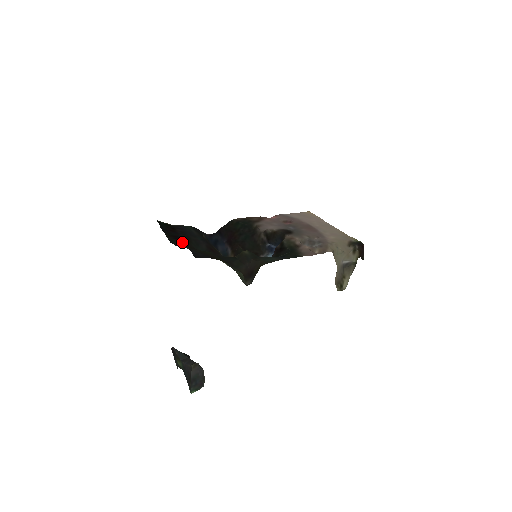
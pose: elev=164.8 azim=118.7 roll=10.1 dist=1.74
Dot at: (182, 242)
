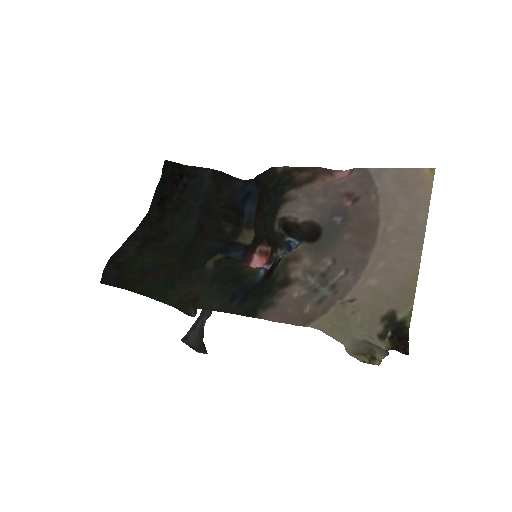
Dot at: (160, 215)
